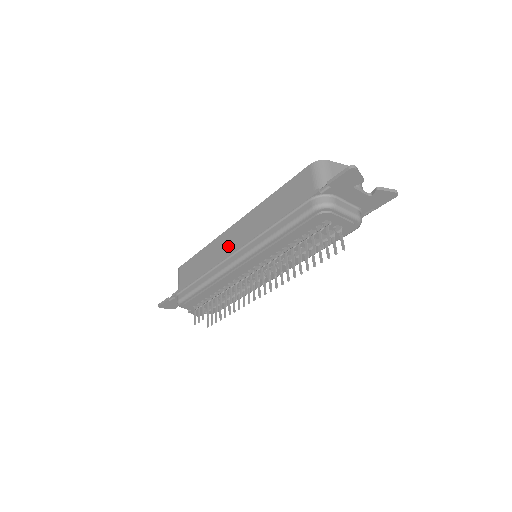
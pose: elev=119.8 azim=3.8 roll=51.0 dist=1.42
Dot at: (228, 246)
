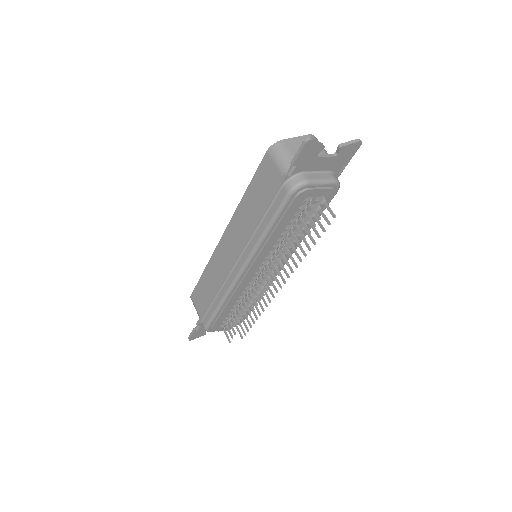
Dot at: (226, 259)
